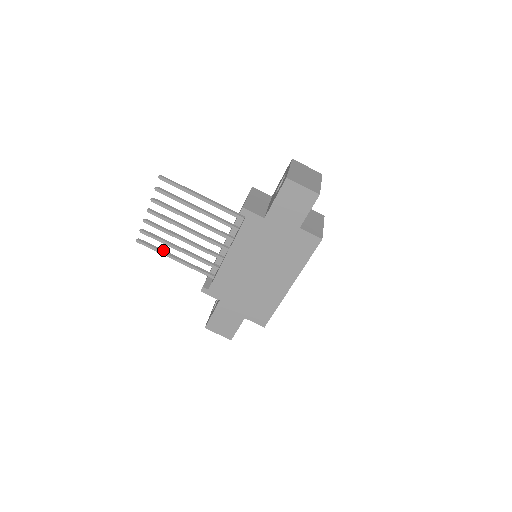
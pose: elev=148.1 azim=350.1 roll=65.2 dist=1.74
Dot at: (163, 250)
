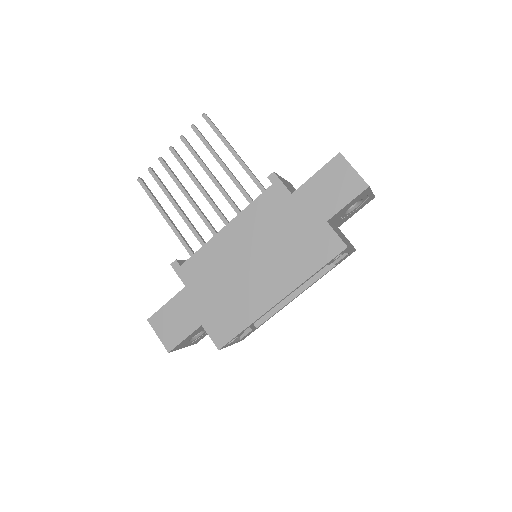
Dot at: occluded
